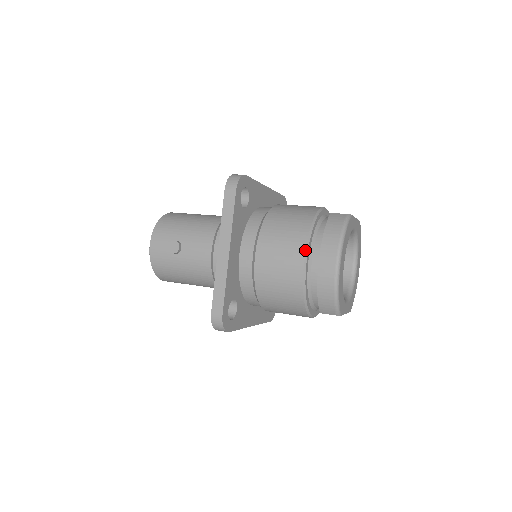
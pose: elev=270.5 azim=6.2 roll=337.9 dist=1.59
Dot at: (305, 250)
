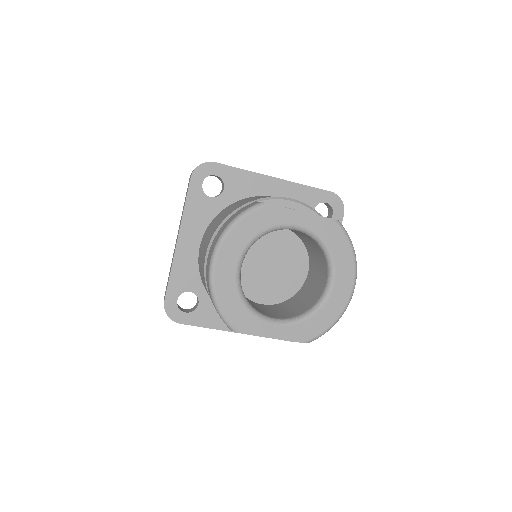
Dot at: (209, 242)
